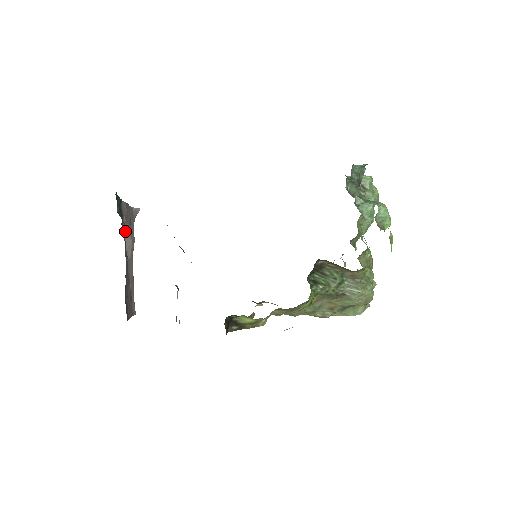
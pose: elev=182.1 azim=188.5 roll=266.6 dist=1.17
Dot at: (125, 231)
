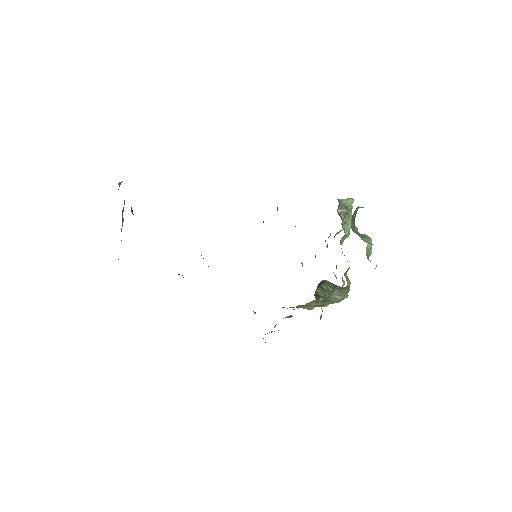
Dot at: (122, 216)
